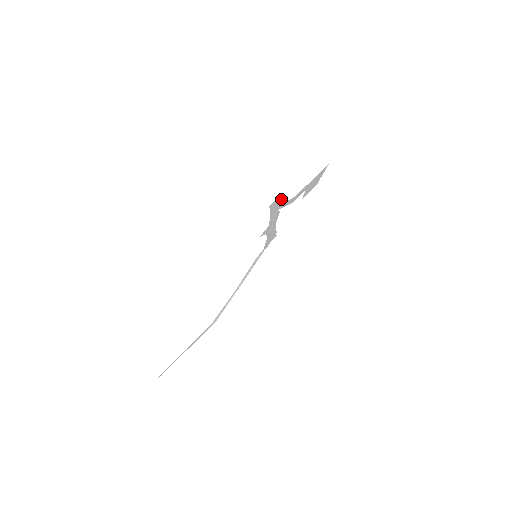
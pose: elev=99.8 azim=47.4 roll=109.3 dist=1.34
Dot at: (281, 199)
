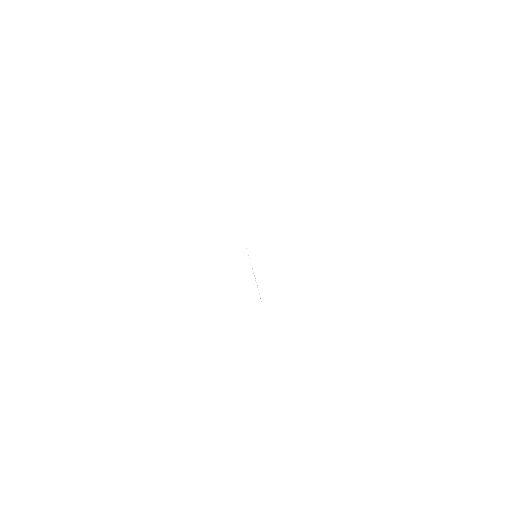
Dot at: occluded
